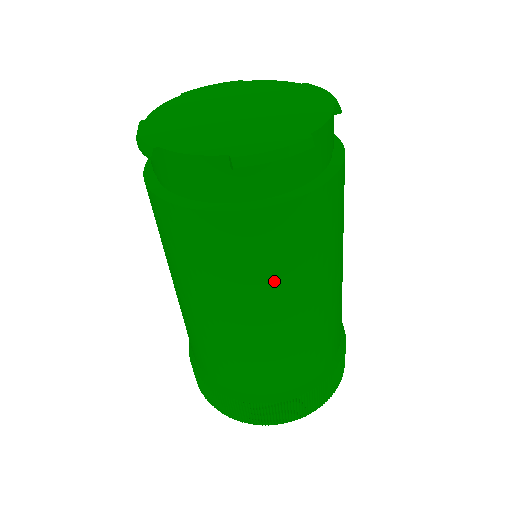
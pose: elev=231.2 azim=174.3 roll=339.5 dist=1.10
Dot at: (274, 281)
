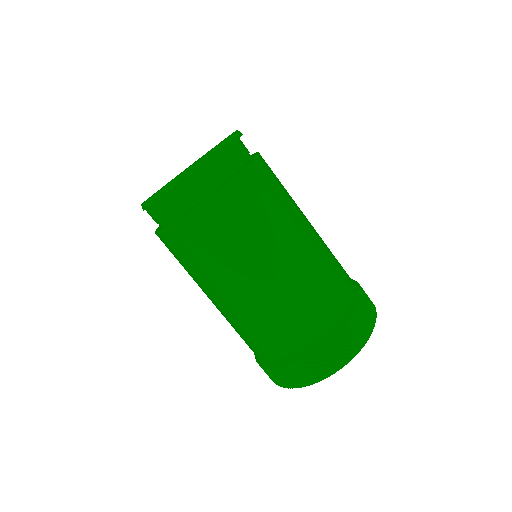
Dot at: (209, 270)
